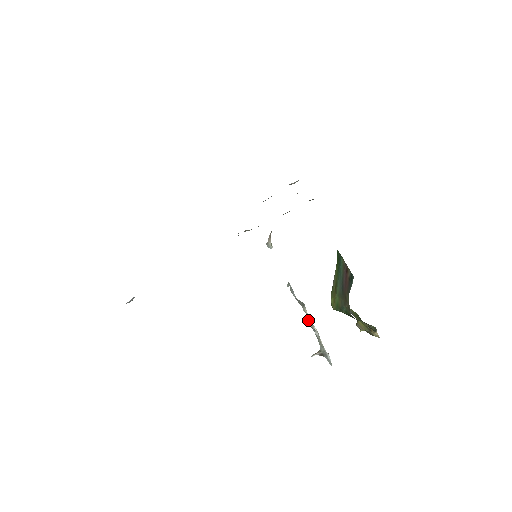
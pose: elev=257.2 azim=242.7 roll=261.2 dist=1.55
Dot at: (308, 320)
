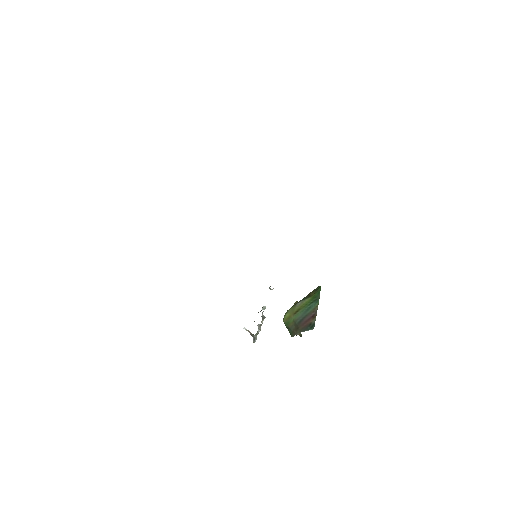
Dot at: (260, 325)
